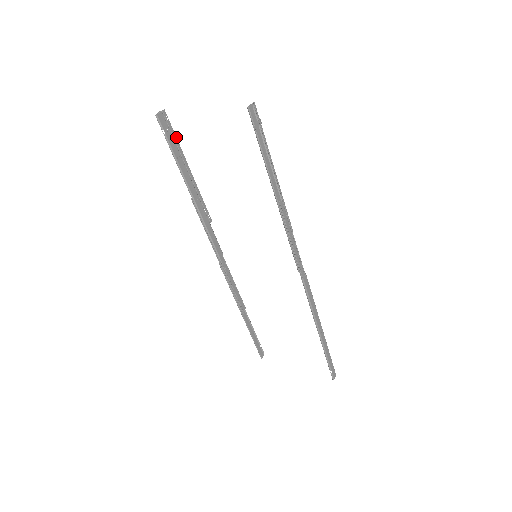
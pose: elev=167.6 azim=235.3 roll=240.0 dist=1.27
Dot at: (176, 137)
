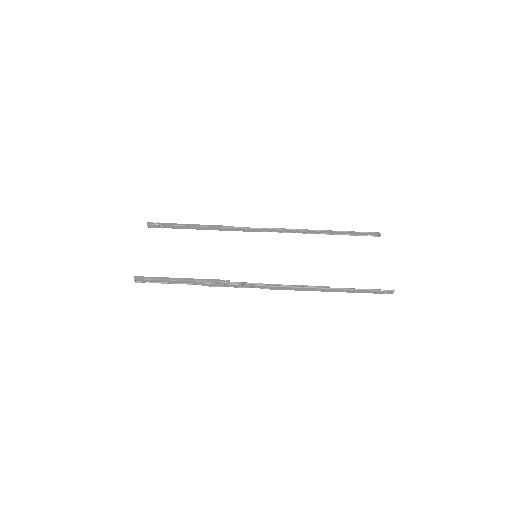
Dot at: (166, 223)
